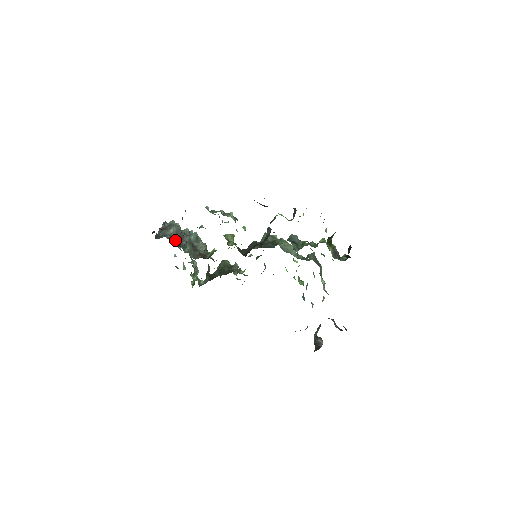
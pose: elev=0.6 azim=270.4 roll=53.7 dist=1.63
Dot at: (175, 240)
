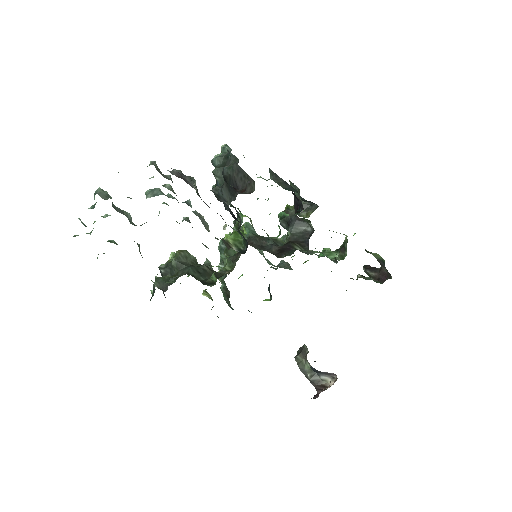
Dot at: occluded
